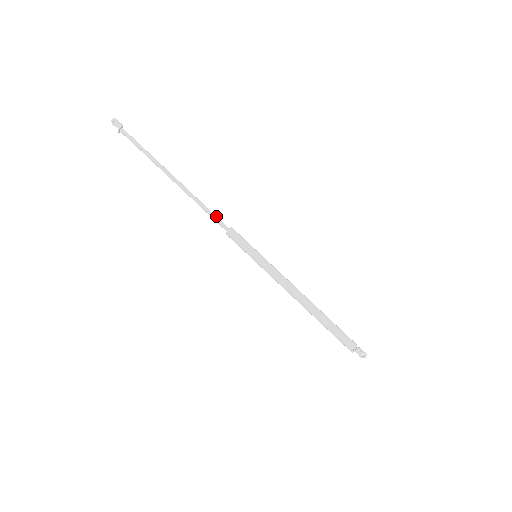
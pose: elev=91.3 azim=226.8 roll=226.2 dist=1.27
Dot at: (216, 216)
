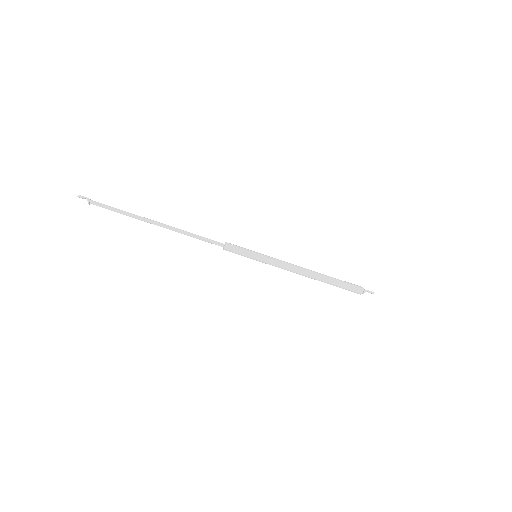
Dot at: (208, 240)
